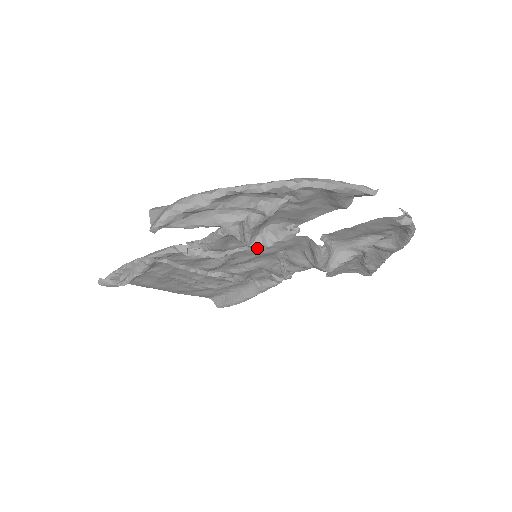
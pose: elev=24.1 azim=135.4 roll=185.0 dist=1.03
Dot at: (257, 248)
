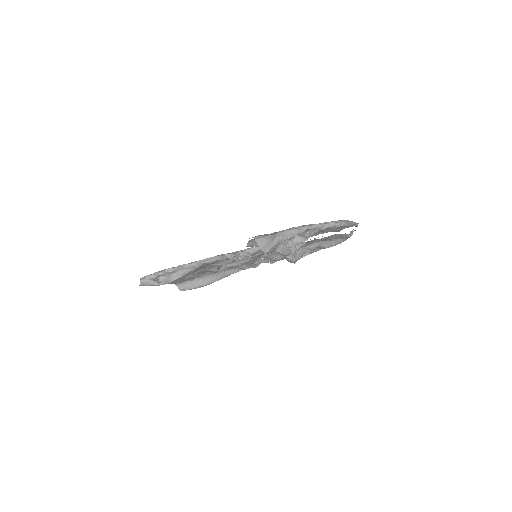
Dot at: (286, 255)
